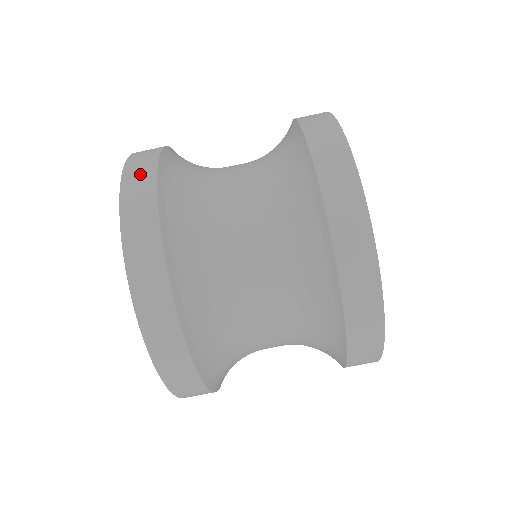
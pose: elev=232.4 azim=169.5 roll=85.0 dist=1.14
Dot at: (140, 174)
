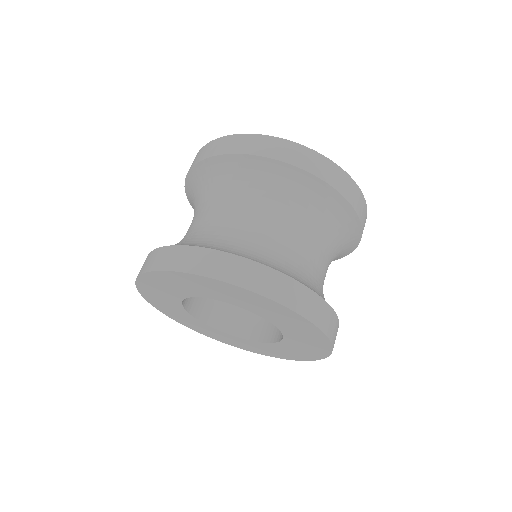
Dot at: (331, 322)
